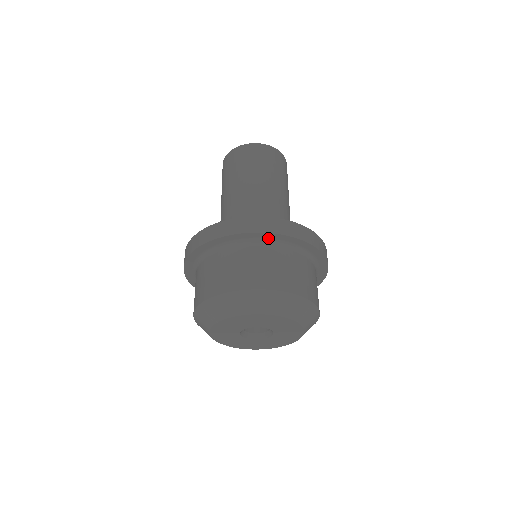
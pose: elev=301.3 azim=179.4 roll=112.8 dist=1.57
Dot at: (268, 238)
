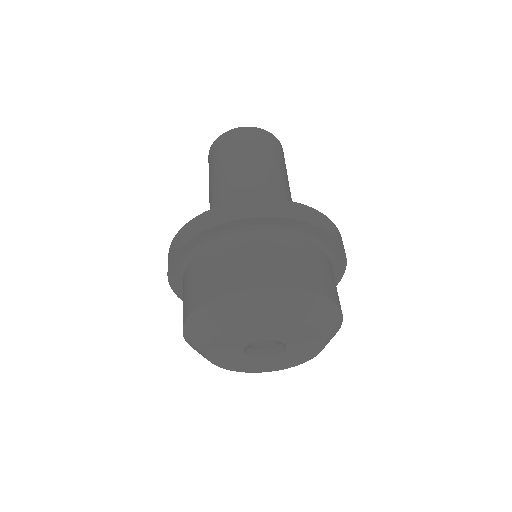
Dot at: (208, 238)
